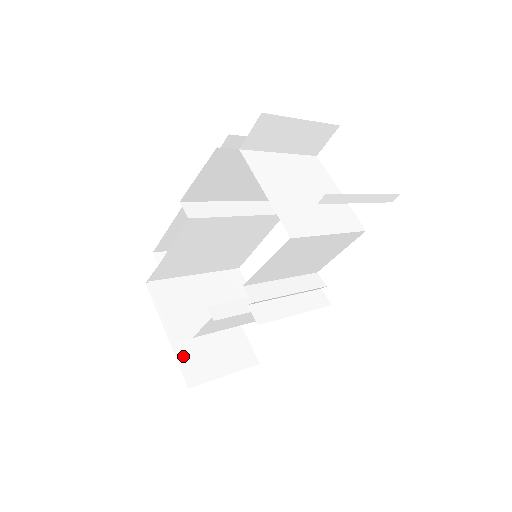
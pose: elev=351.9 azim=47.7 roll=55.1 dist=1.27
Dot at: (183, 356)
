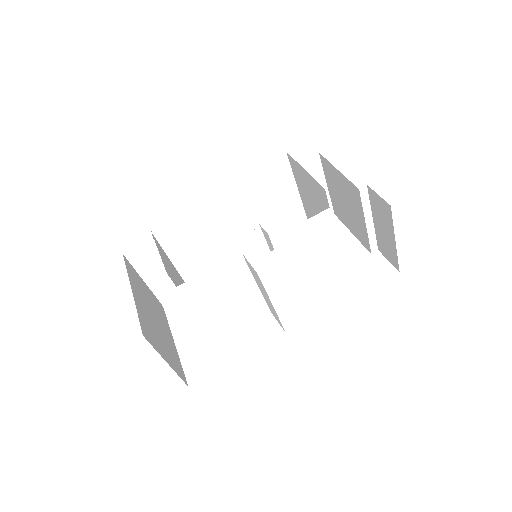
Dot at: (141, 315)
